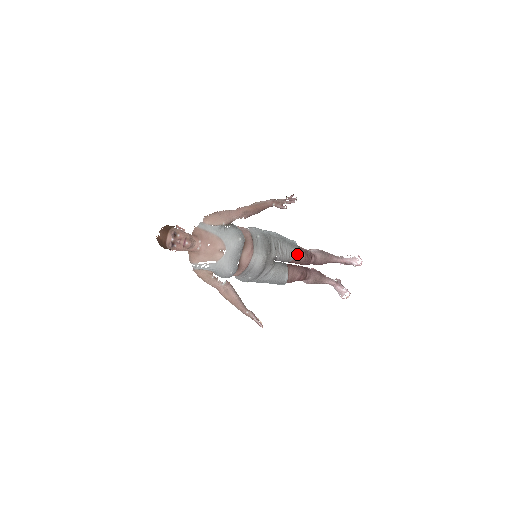
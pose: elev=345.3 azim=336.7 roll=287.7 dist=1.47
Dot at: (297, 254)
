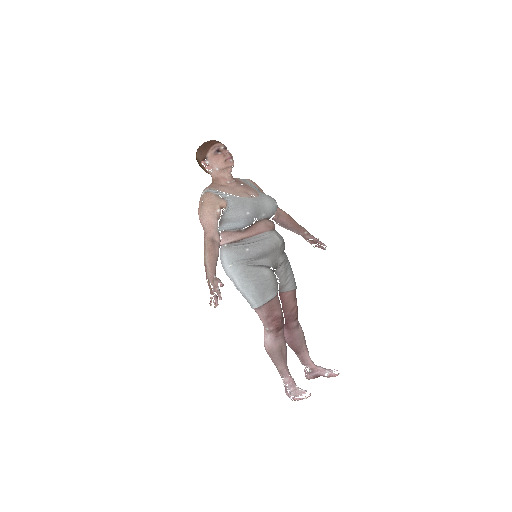
Dot at: (293, 292)
